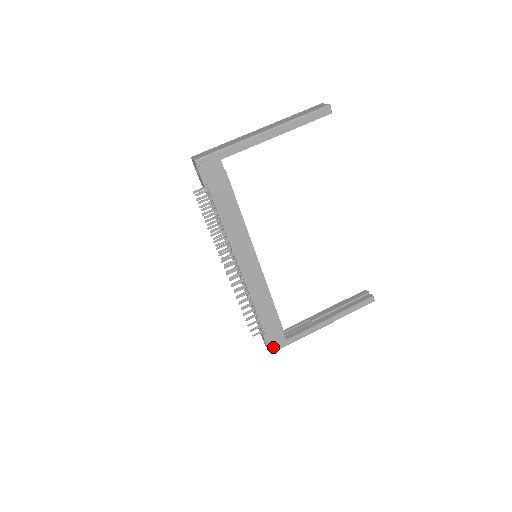
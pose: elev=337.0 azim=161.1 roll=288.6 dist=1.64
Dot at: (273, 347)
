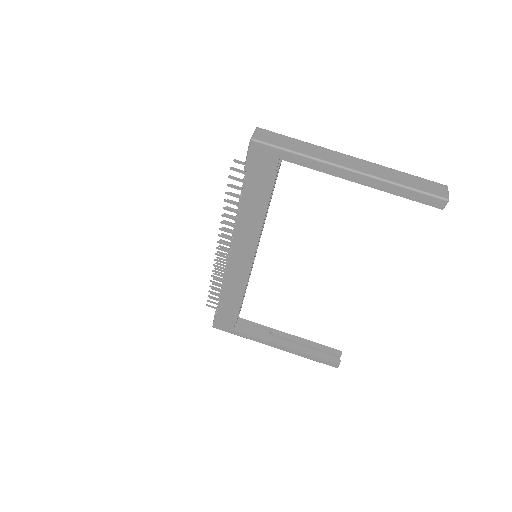
Dot at: (218, 325)
